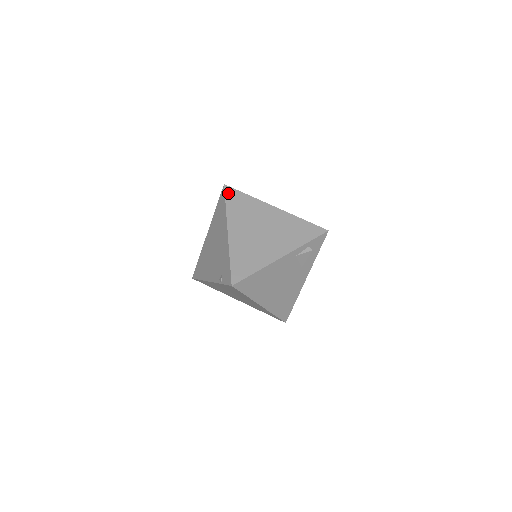
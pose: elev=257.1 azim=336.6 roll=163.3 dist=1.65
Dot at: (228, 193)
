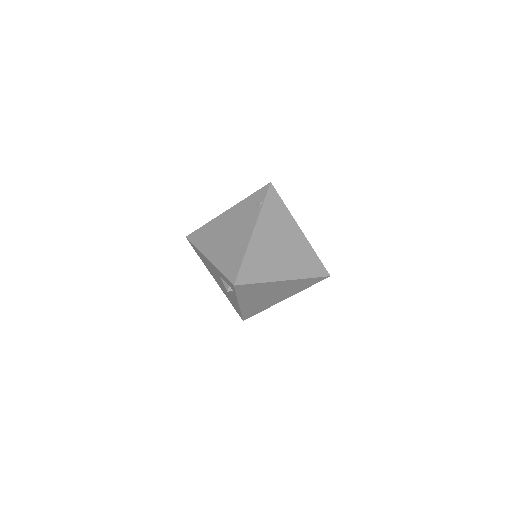
Dot at: occluded
